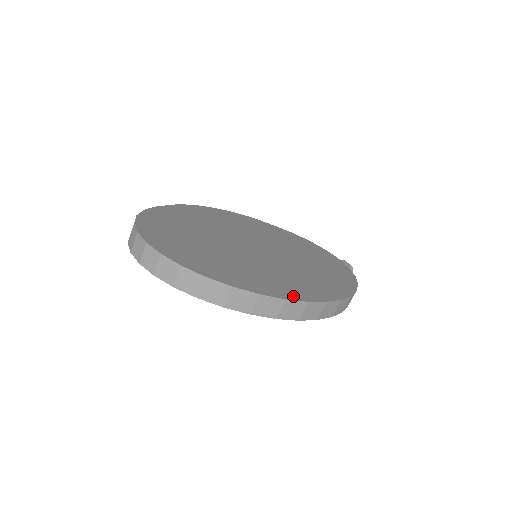
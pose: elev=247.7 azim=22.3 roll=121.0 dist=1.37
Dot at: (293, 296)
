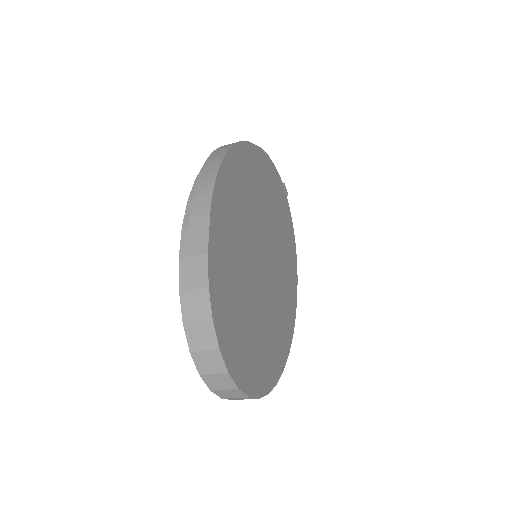
Dot at: (290, 340)
